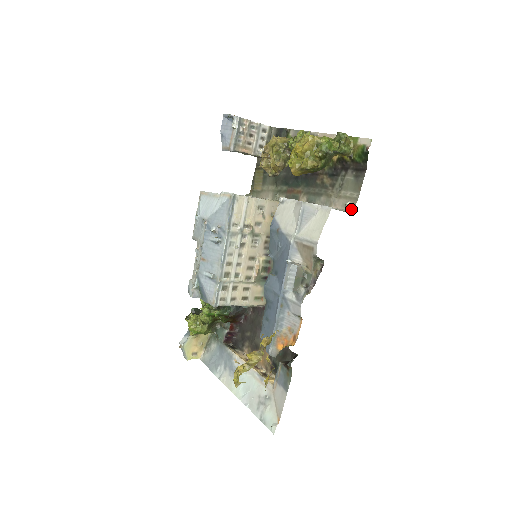
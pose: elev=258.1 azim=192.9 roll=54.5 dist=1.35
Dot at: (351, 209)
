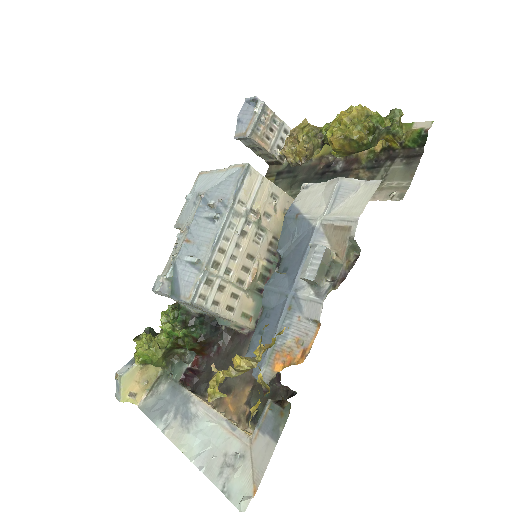
Dot at: (398, 198)
